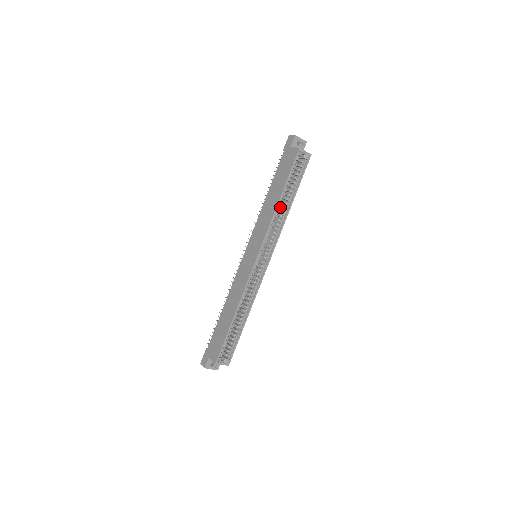
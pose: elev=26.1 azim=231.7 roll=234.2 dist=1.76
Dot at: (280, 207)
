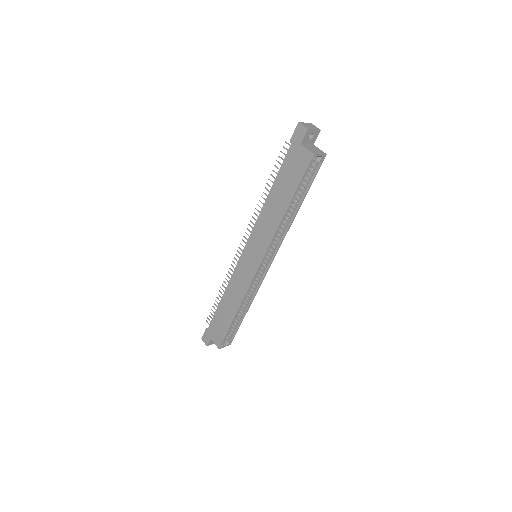
Dot at: occluded
